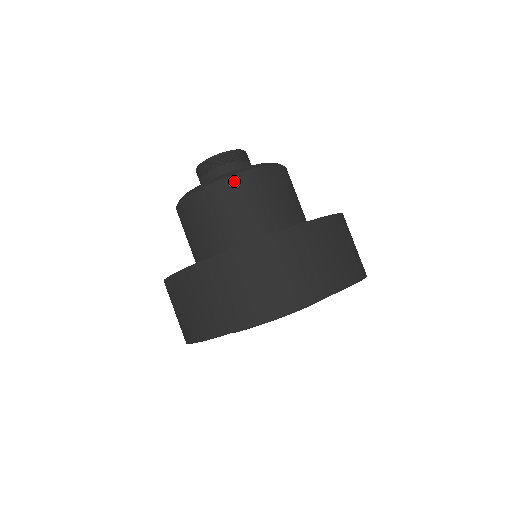
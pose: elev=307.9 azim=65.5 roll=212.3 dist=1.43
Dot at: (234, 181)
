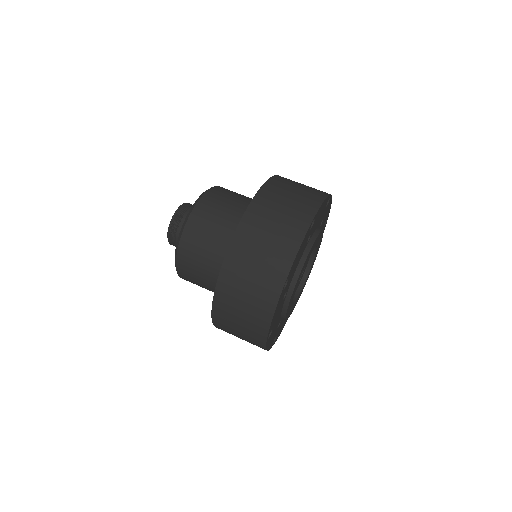
Dot at: (200, 207)
